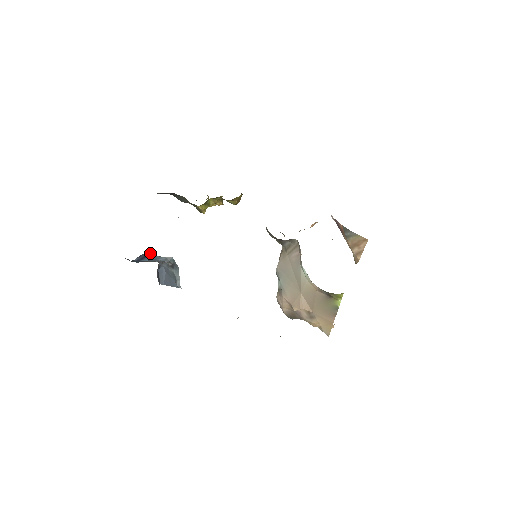
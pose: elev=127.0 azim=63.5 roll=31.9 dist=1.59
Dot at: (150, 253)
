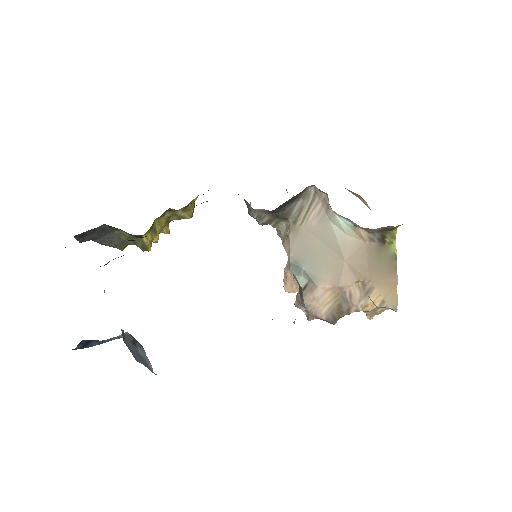
Dot at: occluded
